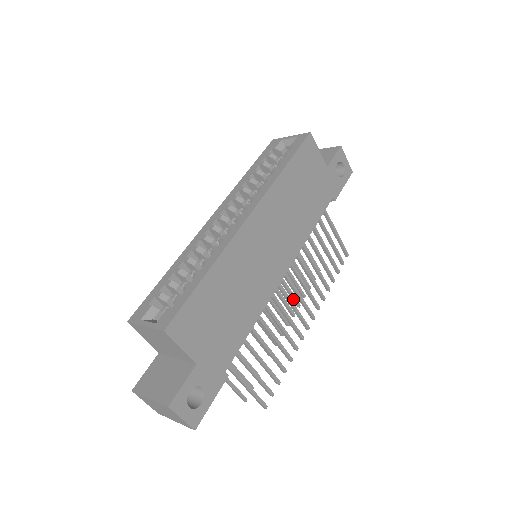
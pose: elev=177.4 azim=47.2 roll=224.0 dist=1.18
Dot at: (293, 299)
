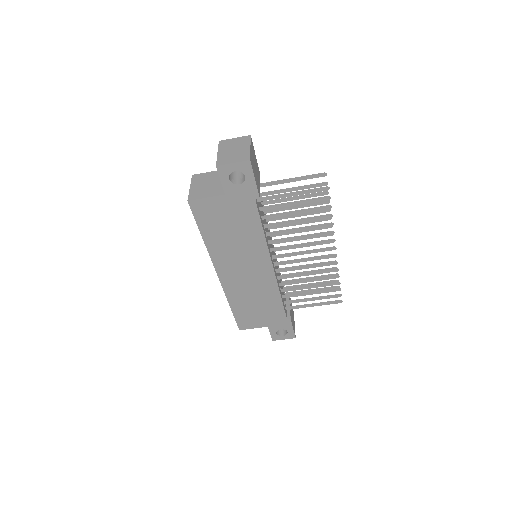
Dot at: (321, 229)
